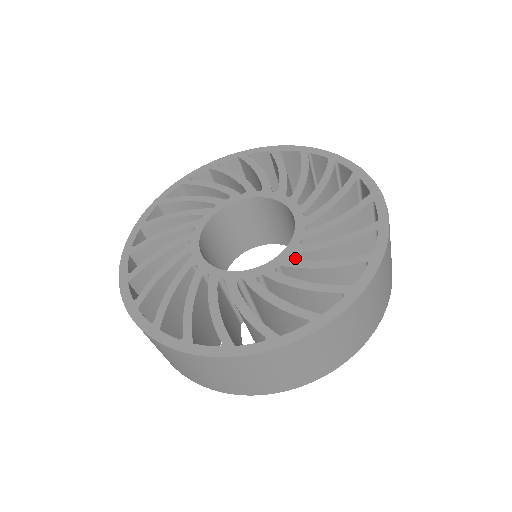
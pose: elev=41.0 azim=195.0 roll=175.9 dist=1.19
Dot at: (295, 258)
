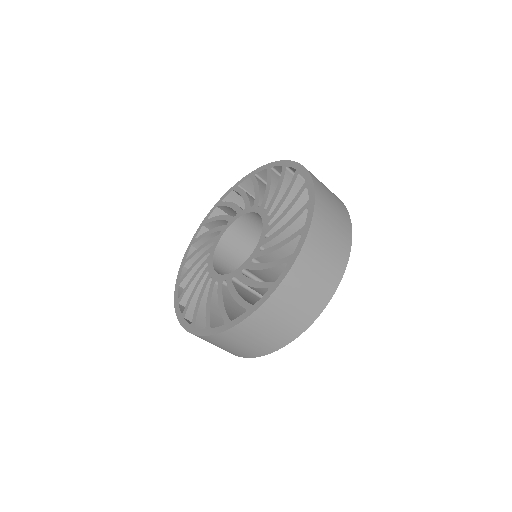
Dot at: occluded
